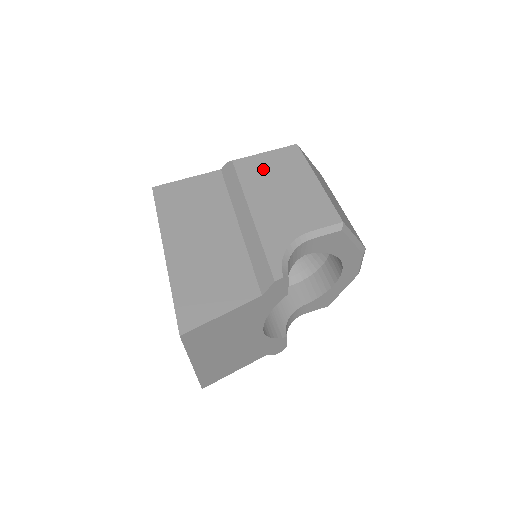
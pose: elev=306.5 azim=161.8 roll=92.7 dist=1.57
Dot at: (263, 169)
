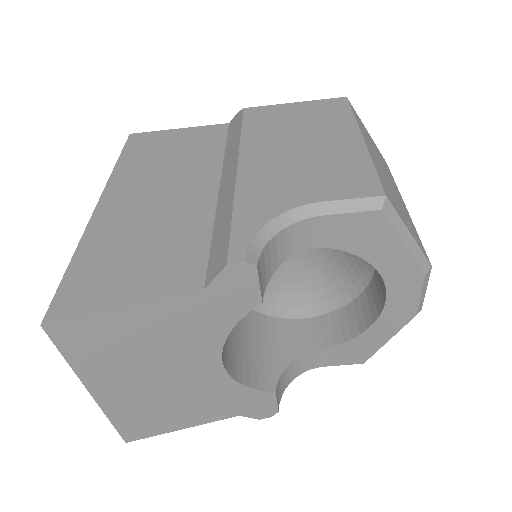
Dot at: (283, 120)
